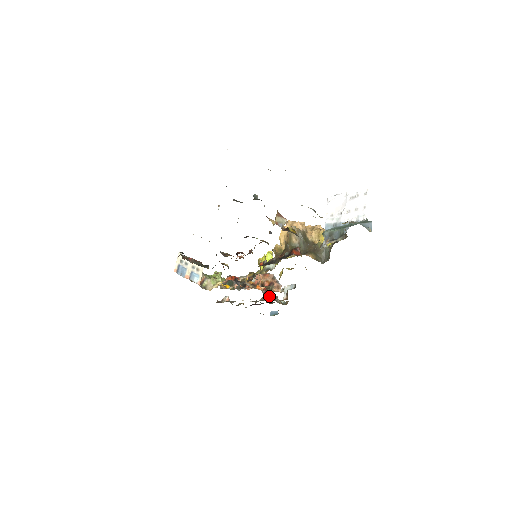
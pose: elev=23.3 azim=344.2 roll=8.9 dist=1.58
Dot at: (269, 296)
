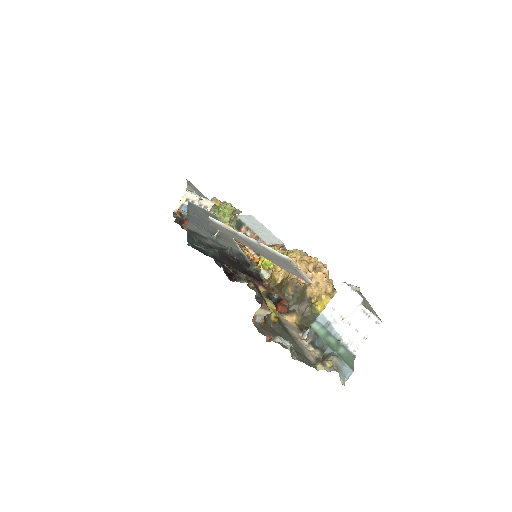
Dot at: occluded
